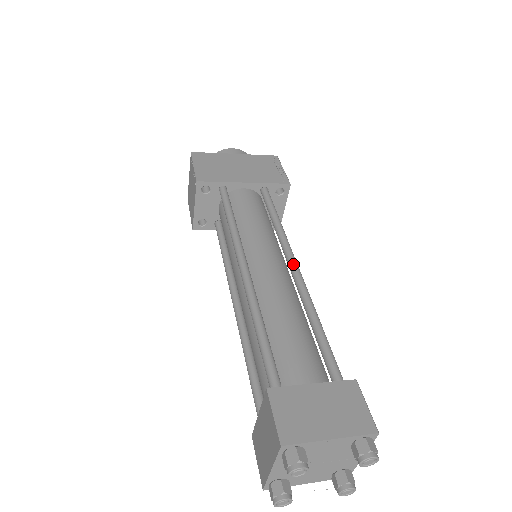
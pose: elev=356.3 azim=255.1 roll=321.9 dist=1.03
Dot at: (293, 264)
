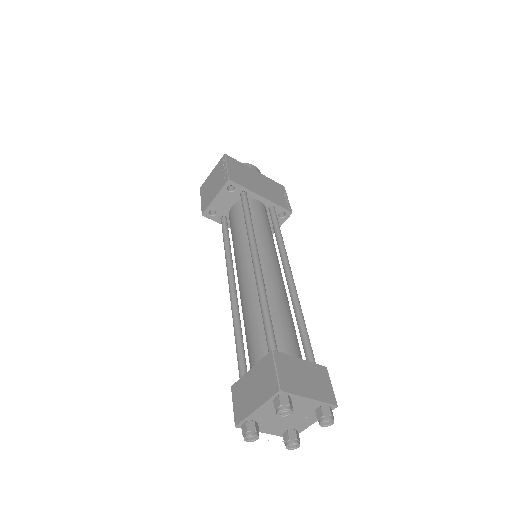
Dot at: (290, 272)
